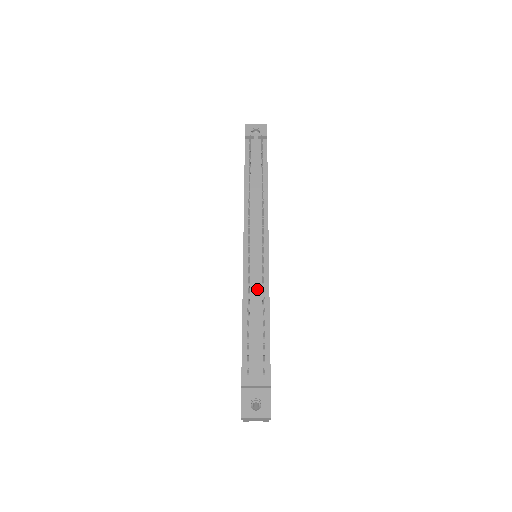
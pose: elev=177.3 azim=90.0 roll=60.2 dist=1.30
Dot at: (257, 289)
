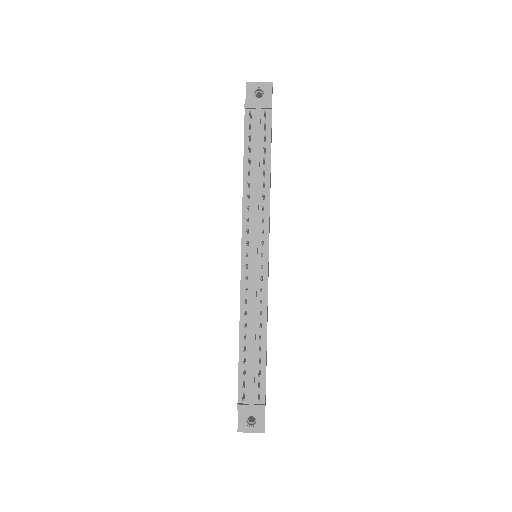
Dot at: (254, 312)
